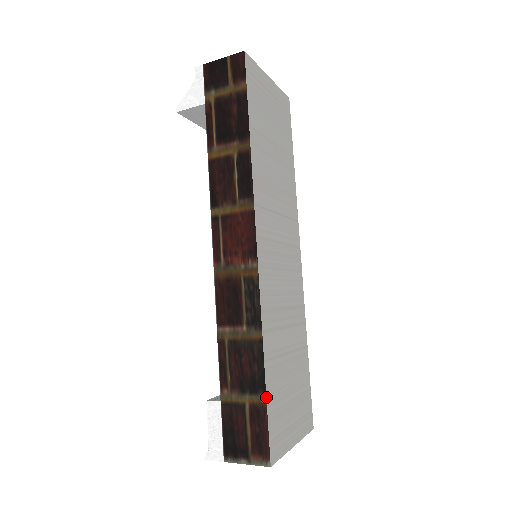
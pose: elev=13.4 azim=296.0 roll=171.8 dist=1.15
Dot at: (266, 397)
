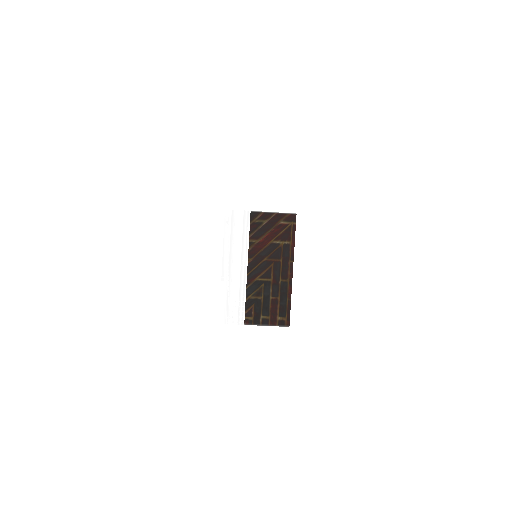
Dot at: occluded
